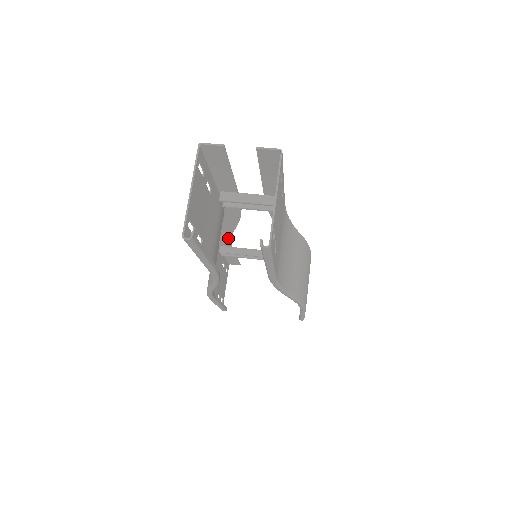
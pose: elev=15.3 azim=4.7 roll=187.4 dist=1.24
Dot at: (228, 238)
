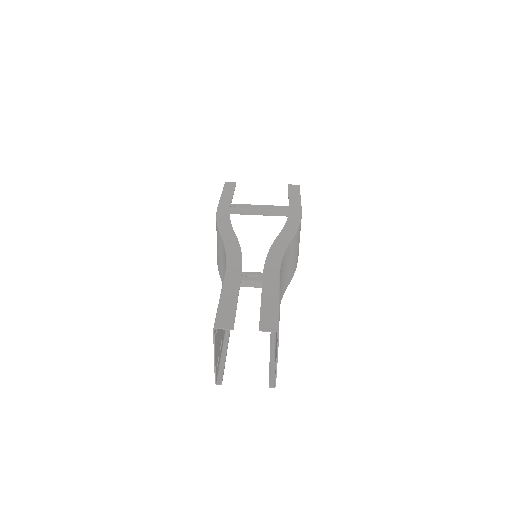
Dot at: (227, 219)
